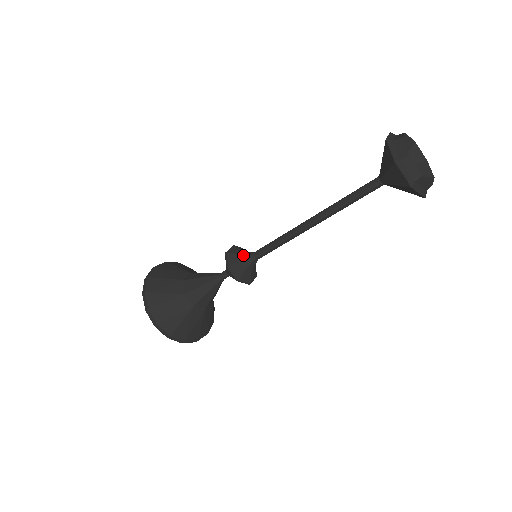
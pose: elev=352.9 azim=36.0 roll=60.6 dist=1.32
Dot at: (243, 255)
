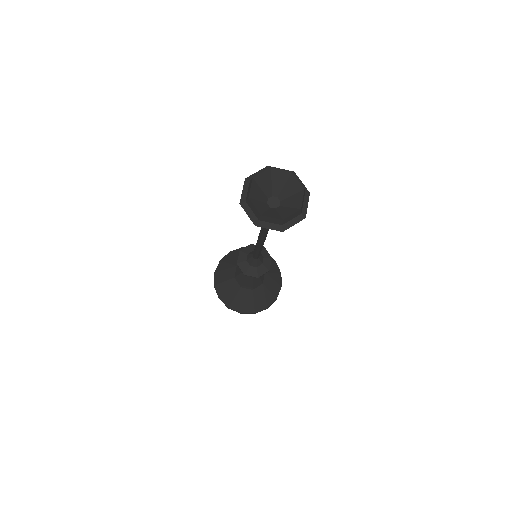
Dot at: (249, 254)
